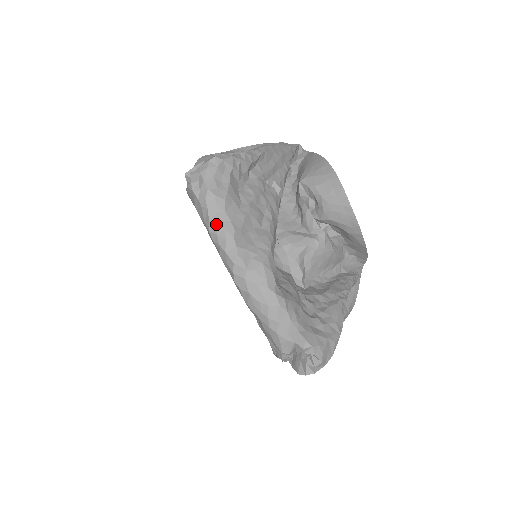
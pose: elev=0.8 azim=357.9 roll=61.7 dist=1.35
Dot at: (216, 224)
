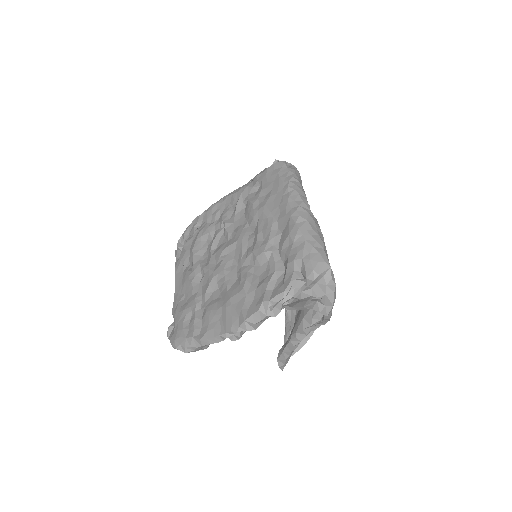
Dot at: (297, 181)
